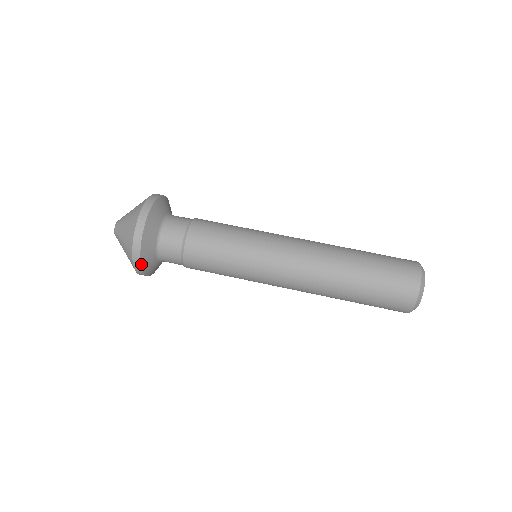
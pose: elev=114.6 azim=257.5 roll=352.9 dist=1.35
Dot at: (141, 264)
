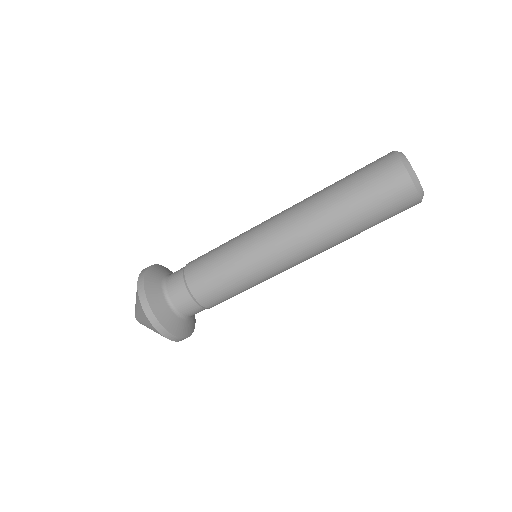
Dot at: occluded
